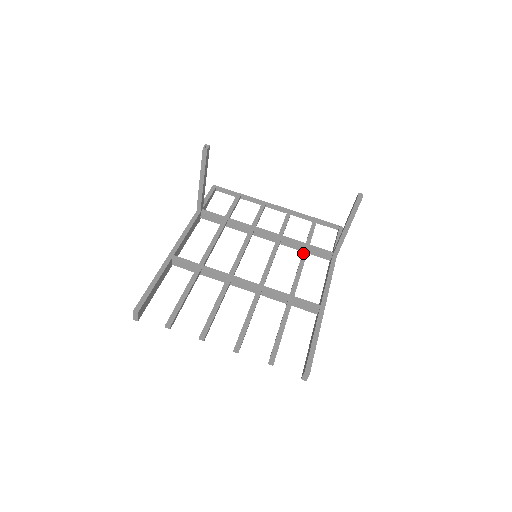
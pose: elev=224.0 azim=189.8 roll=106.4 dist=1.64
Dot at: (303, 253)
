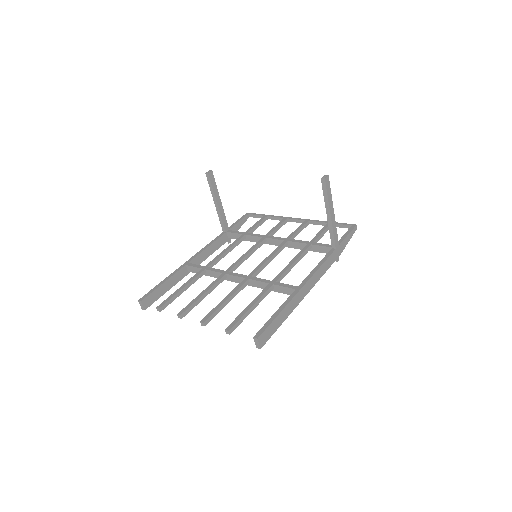
Dot at: (302, 249)
